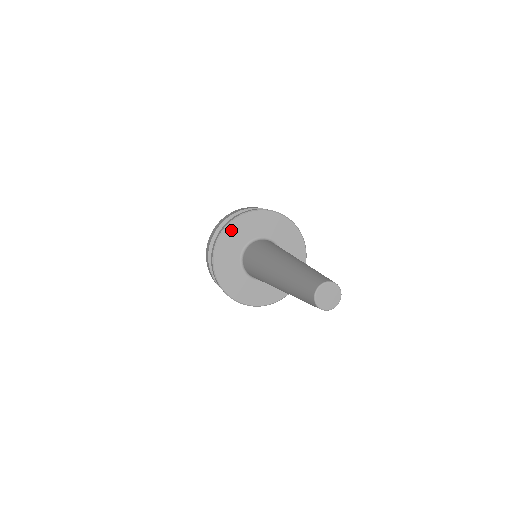
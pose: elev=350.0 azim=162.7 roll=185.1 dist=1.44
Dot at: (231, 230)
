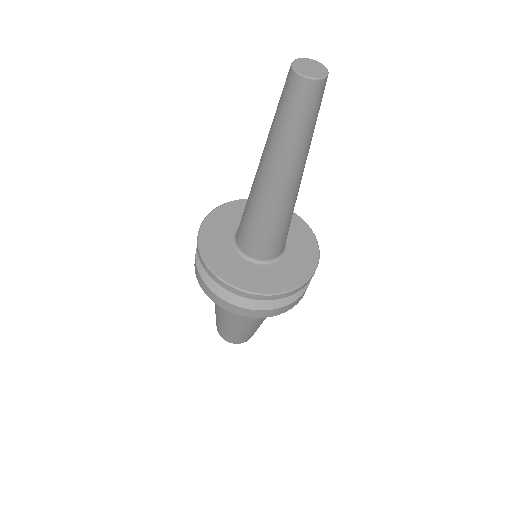
Dot at: (237, 205)
